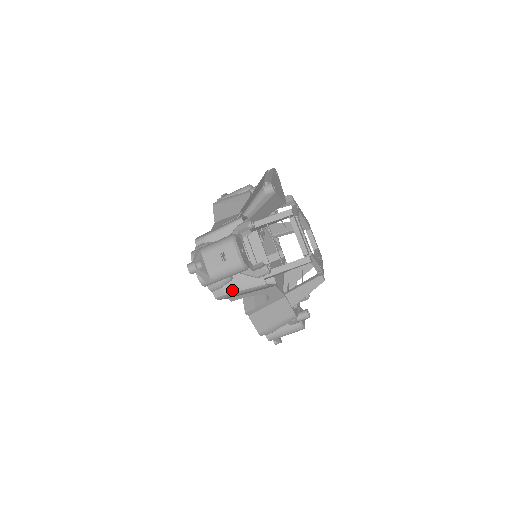
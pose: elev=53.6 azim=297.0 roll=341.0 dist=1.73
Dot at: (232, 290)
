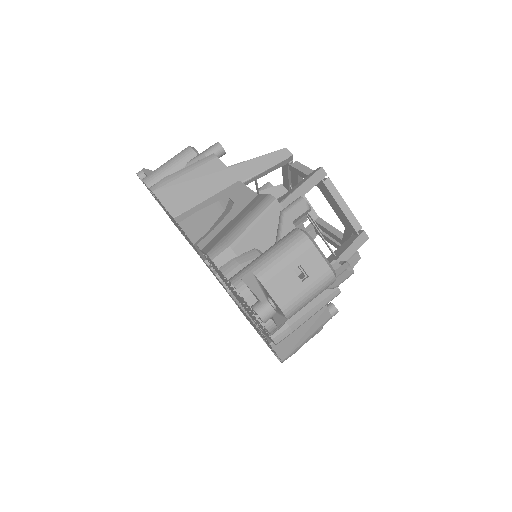
Dot at: (173, 175)
